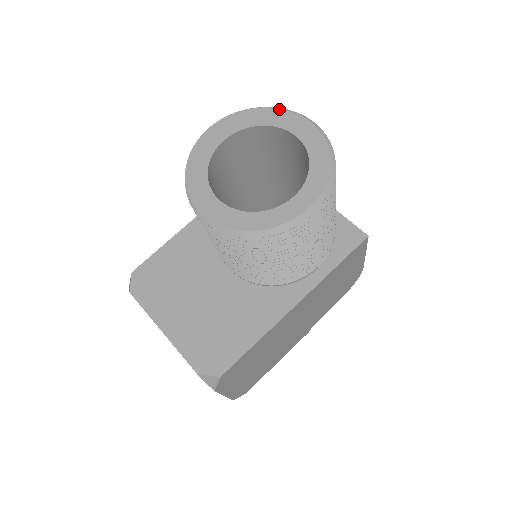
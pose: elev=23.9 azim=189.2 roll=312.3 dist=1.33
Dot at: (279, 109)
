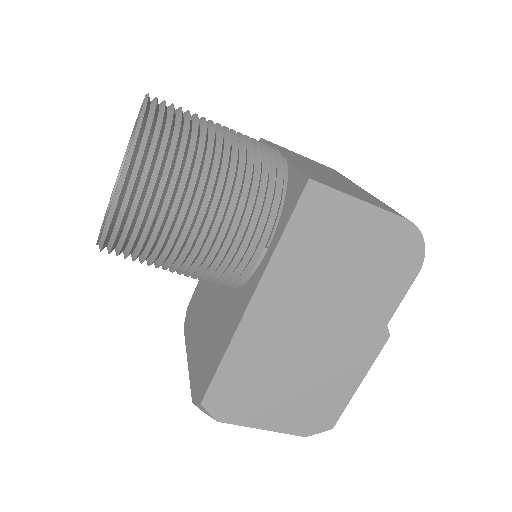
Dot at: occluded
